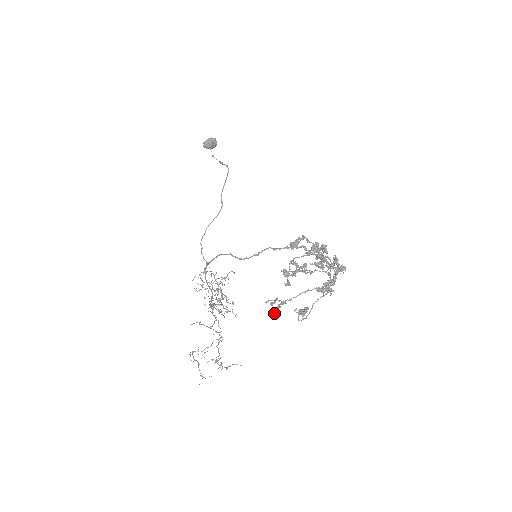
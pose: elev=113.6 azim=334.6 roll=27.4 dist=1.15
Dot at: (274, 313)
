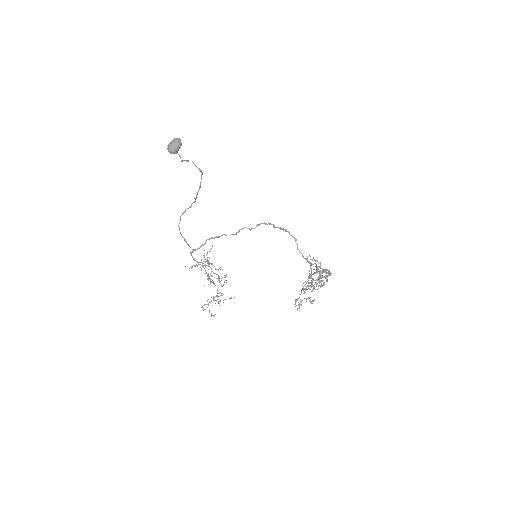
Dot at: (298, 308)
